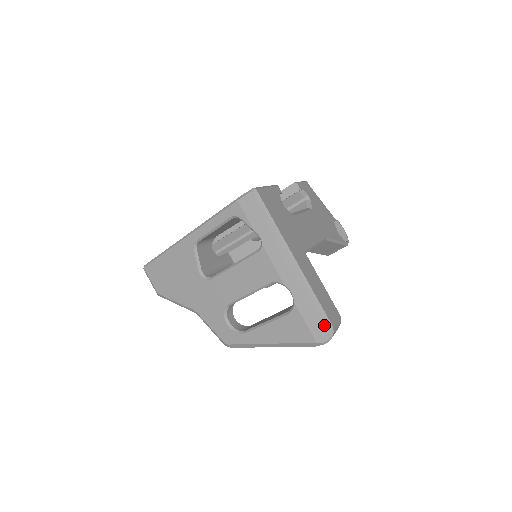
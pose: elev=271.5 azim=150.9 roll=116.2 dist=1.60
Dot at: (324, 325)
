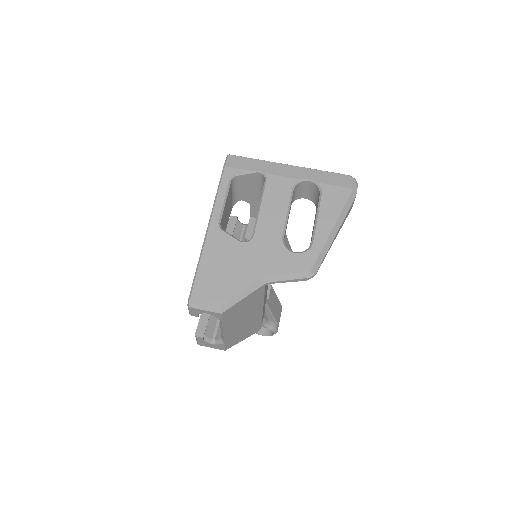
Dot at: (344, 177)
